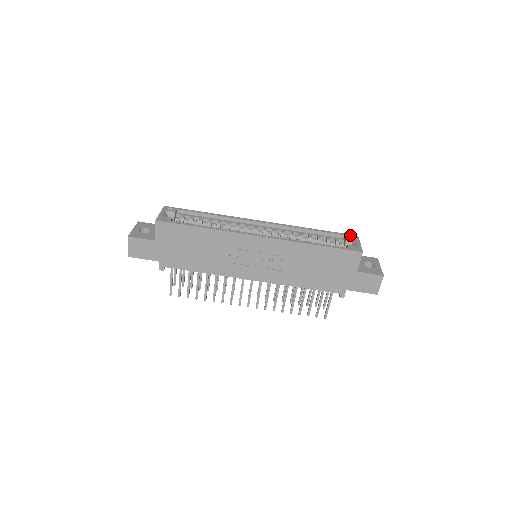
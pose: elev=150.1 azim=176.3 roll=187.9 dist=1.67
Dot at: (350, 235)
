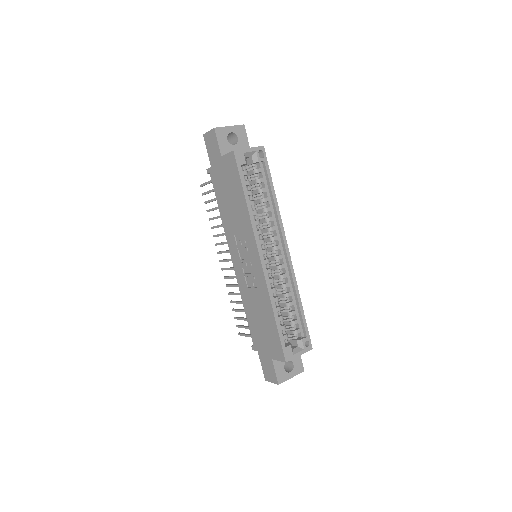
Dot at: (309, 341)
